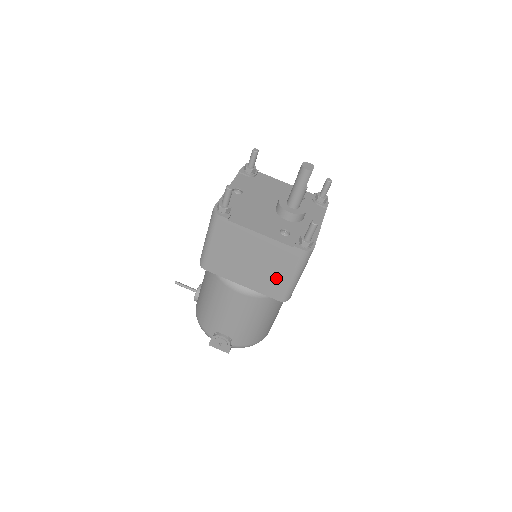
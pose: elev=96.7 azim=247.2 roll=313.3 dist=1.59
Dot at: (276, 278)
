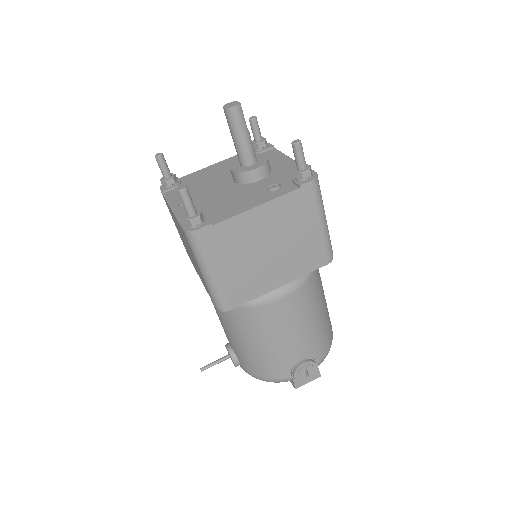
Dot at: (307, 242)
